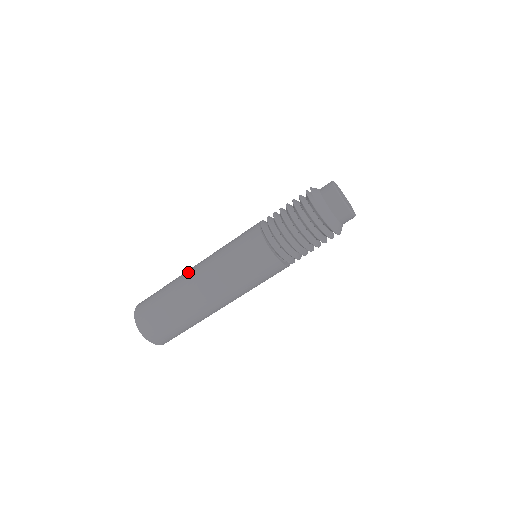
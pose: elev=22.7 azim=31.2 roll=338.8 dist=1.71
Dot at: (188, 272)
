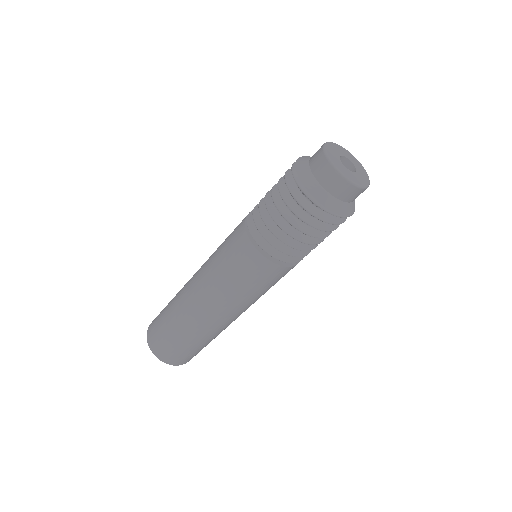
Dot at: occluded
